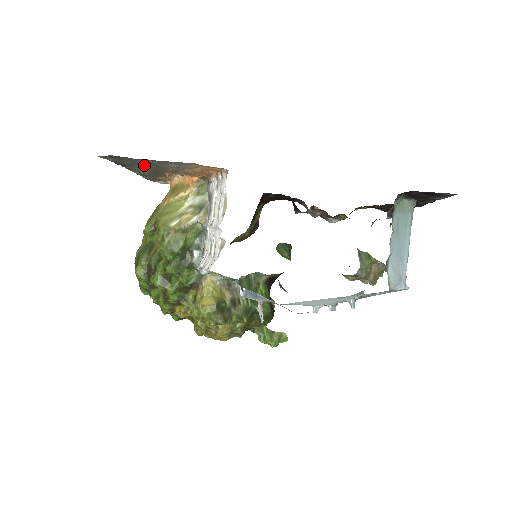
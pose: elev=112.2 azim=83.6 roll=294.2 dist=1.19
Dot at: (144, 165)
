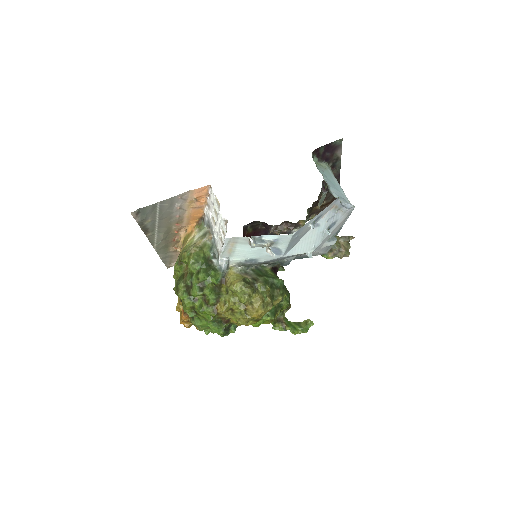
Dot at: (160, 220)
